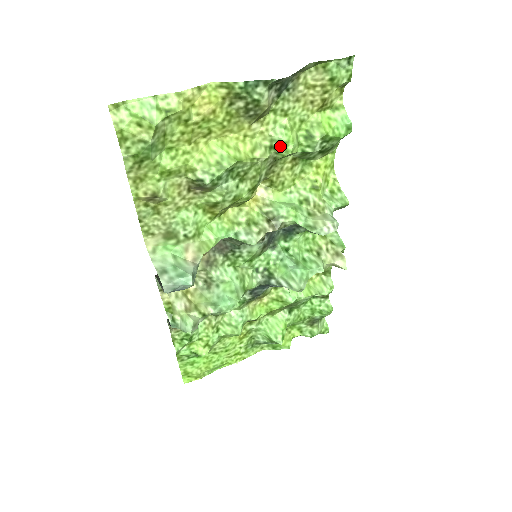
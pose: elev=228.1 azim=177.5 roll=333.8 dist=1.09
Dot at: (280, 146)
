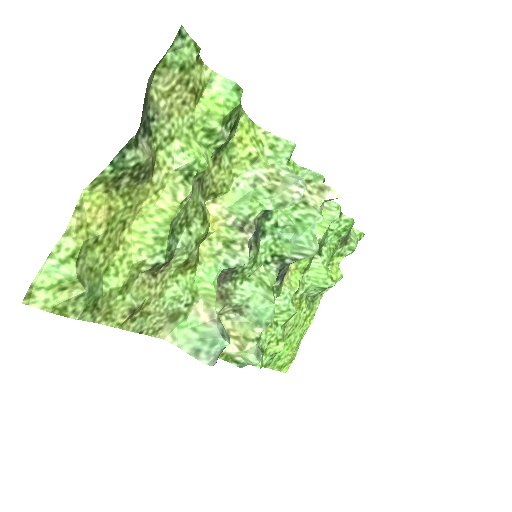
Dot at: (193, 169)
